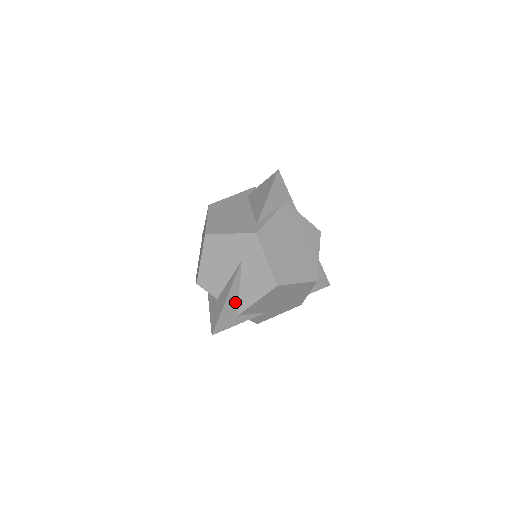
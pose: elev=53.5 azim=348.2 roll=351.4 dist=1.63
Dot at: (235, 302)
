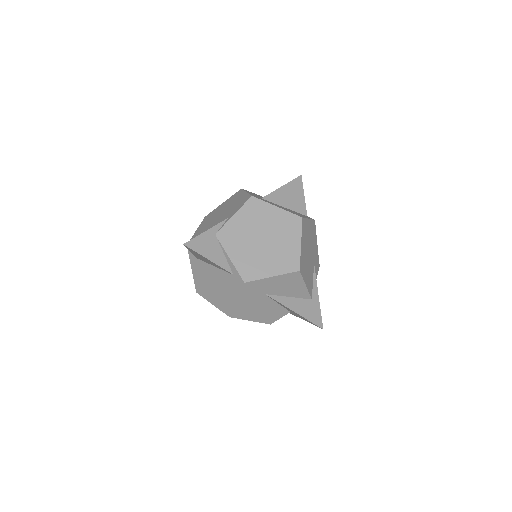
Dot at: (300, 302)
